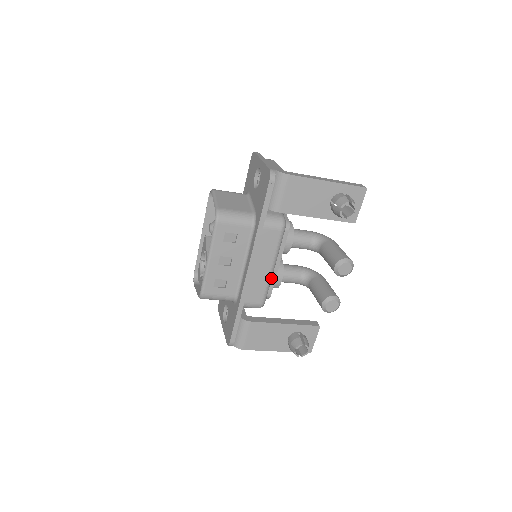
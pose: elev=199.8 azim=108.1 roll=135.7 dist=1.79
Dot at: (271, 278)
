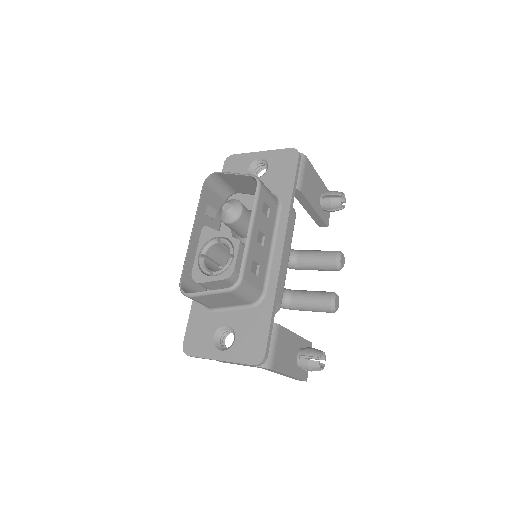
Dot at: occluded
